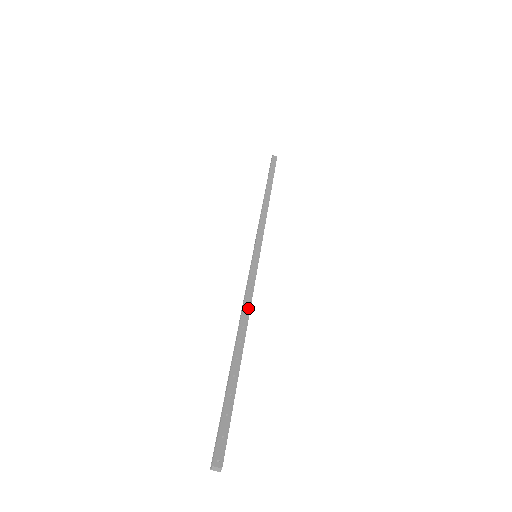
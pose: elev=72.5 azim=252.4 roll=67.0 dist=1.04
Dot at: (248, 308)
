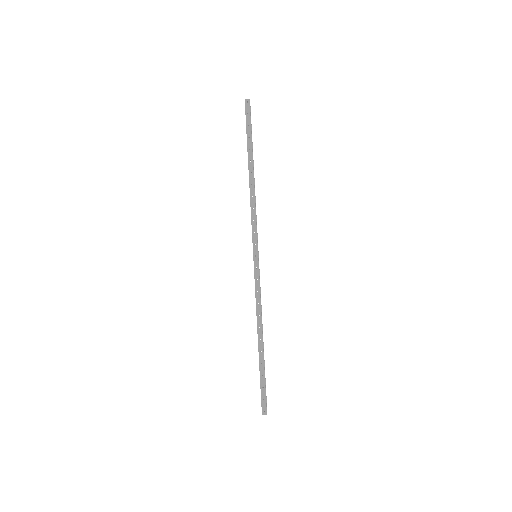
Dot at: (259, 311)
